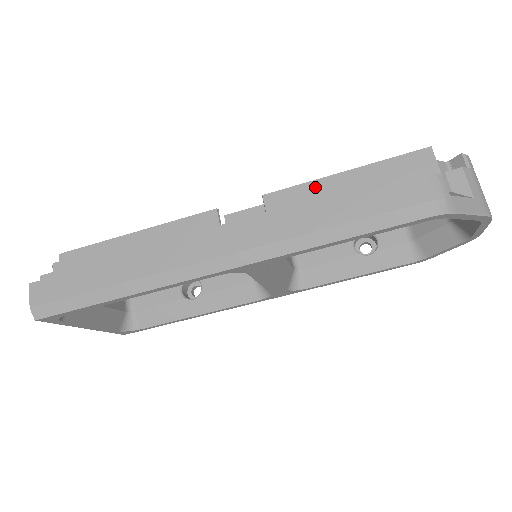
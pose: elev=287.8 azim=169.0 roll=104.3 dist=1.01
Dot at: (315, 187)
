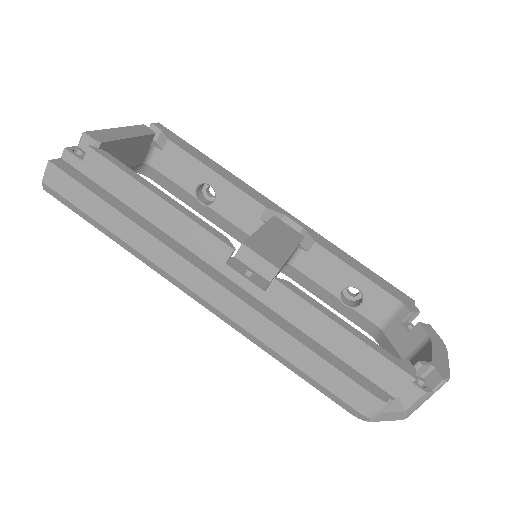
Dot at: (314, 315)
